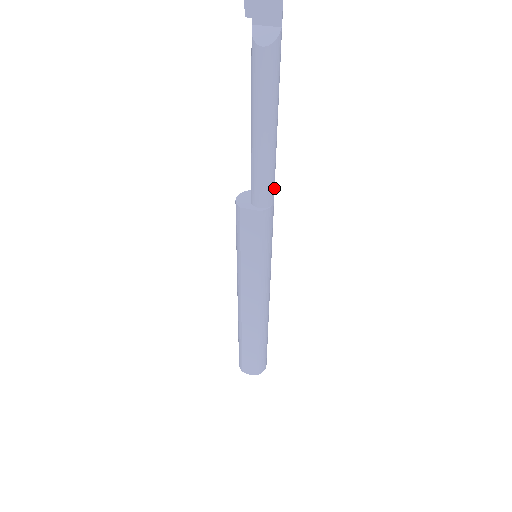
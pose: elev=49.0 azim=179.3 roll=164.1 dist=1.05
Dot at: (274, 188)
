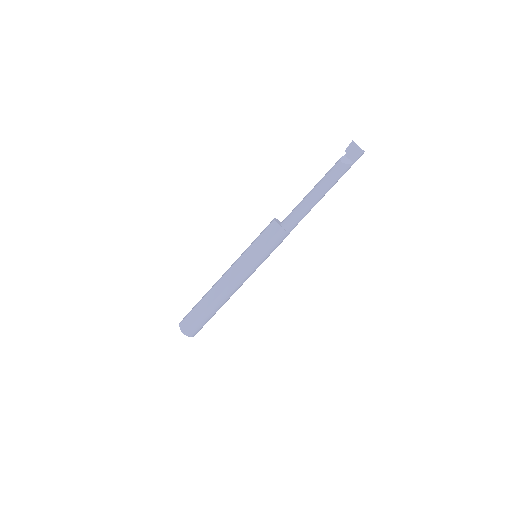
Dot at: (295, 226)
